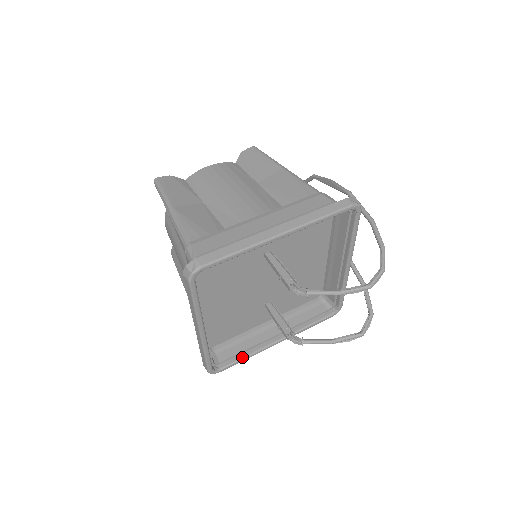
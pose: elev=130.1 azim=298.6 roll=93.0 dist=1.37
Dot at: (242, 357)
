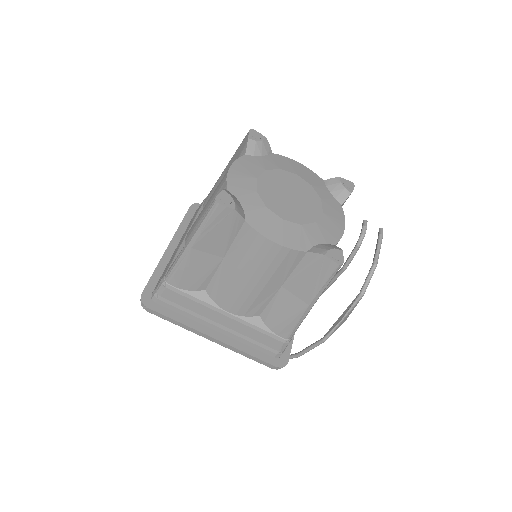
Dot at: occluded
